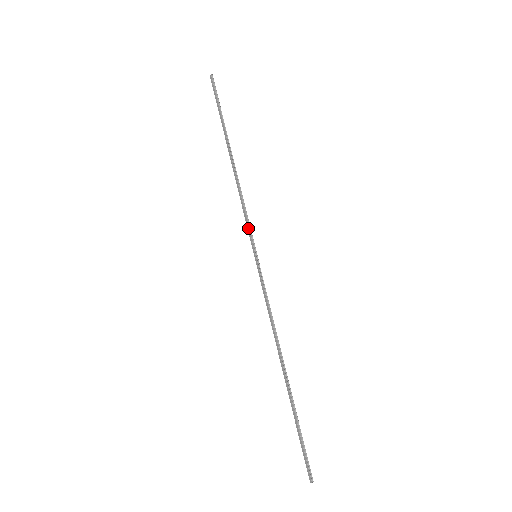
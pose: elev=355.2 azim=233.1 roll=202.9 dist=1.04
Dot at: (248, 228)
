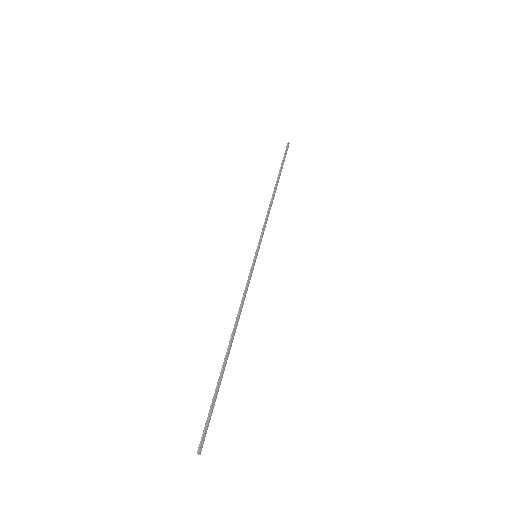
Dot at: (260, 236)
